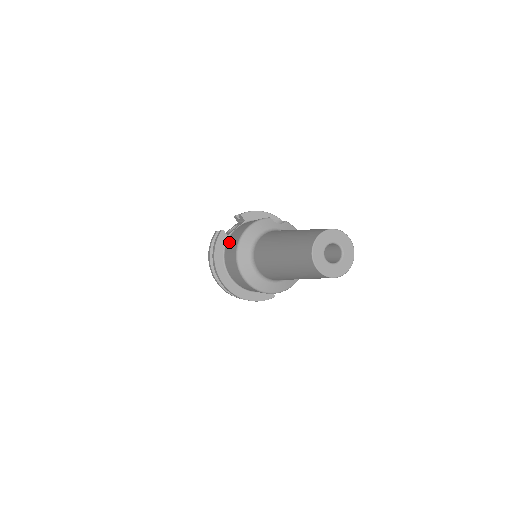
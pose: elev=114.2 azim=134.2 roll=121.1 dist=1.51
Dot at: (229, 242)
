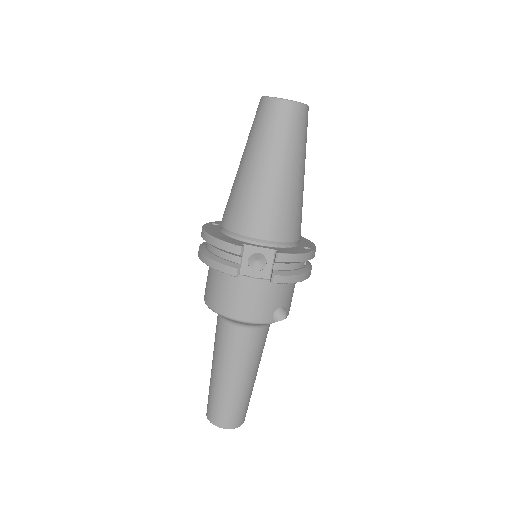
Dot at: (229, 283)
